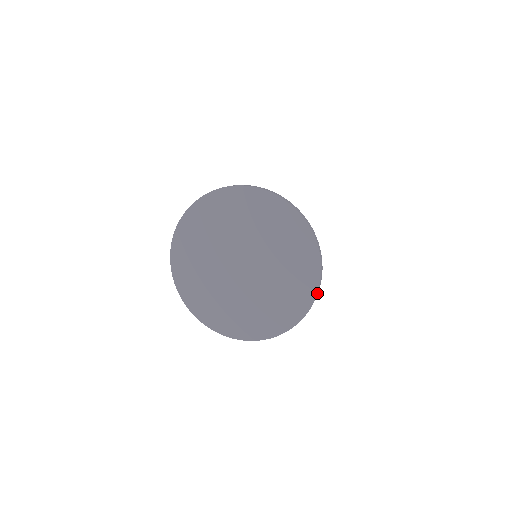
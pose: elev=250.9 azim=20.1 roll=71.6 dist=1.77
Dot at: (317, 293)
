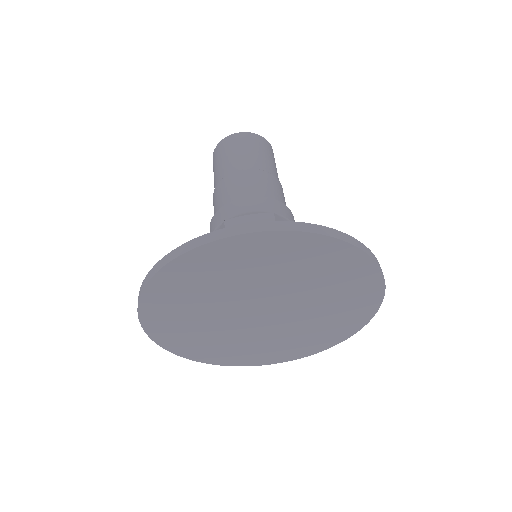
Dot at: (385, 288)
